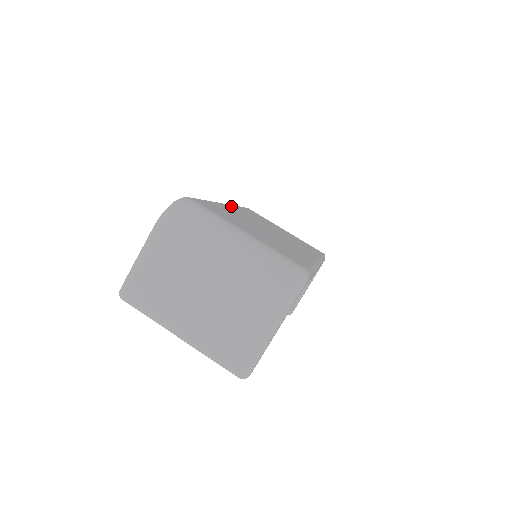
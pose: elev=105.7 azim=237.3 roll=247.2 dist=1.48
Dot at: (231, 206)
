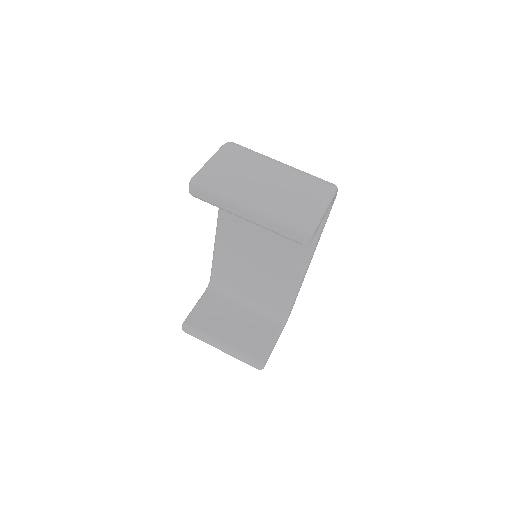
Dot at: occluded
